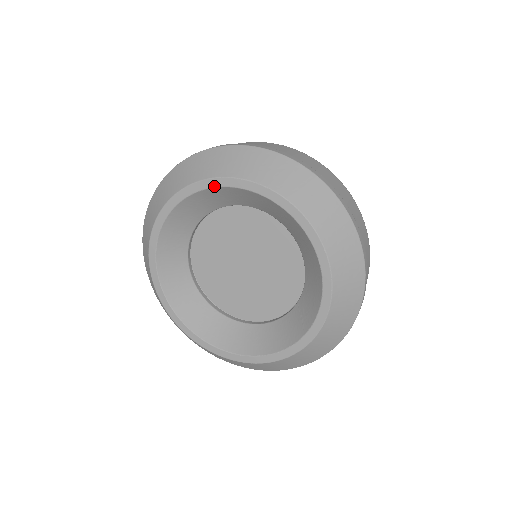
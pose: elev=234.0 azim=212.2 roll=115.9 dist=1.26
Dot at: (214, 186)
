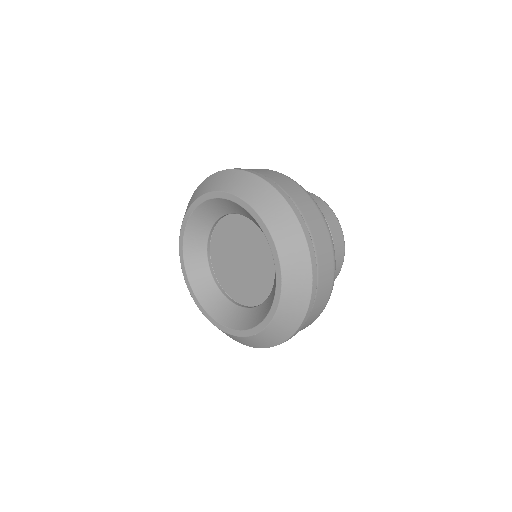
Dot at: (217, 197)
